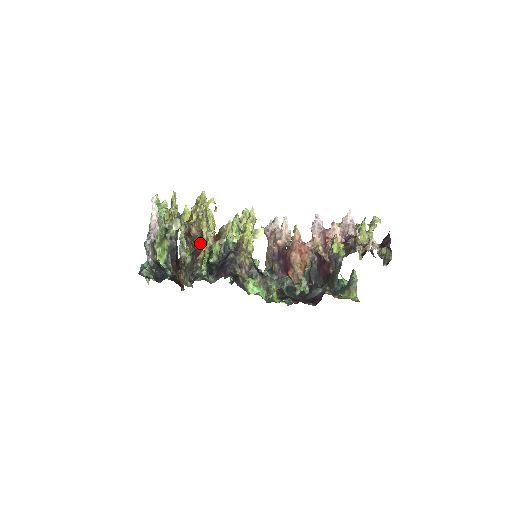
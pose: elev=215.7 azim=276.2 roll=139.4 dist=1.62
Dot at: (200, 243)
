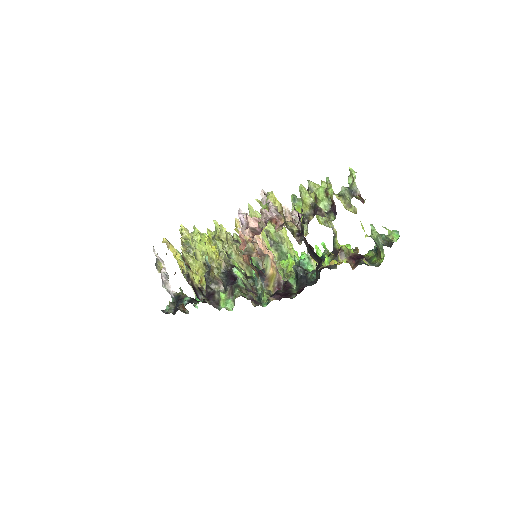
Dot at: occluded
